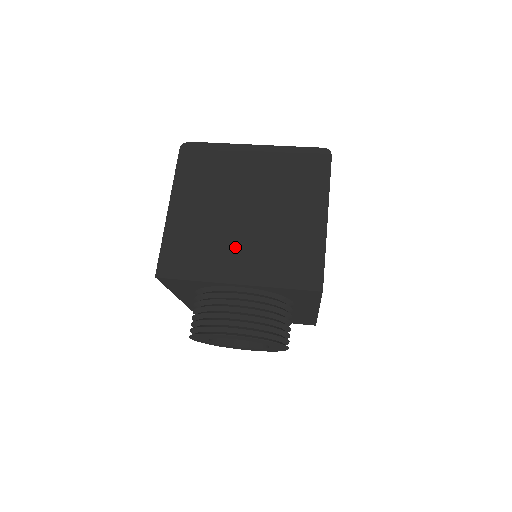
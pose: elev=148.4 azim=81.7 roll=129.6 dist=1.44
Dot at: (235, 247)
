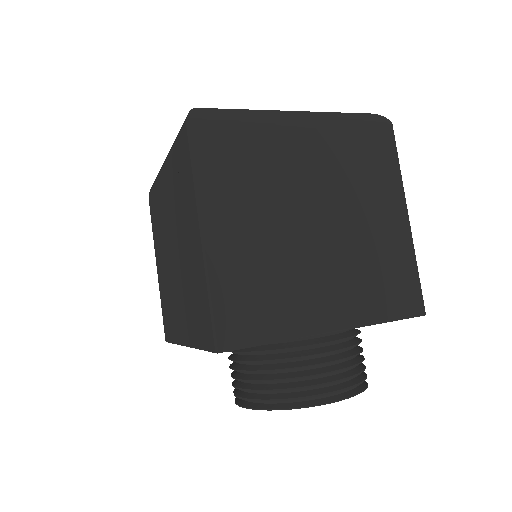
Dot at: (316, 279)
